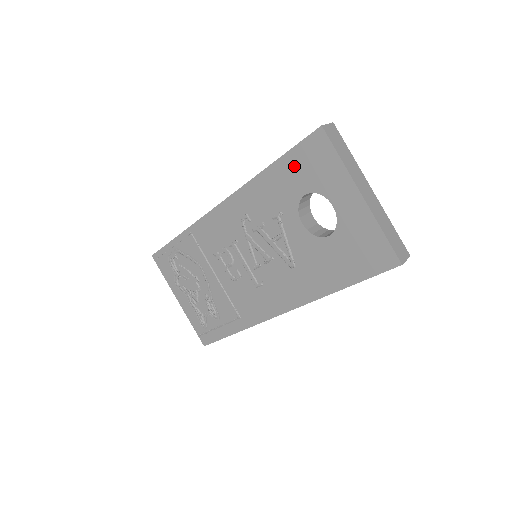
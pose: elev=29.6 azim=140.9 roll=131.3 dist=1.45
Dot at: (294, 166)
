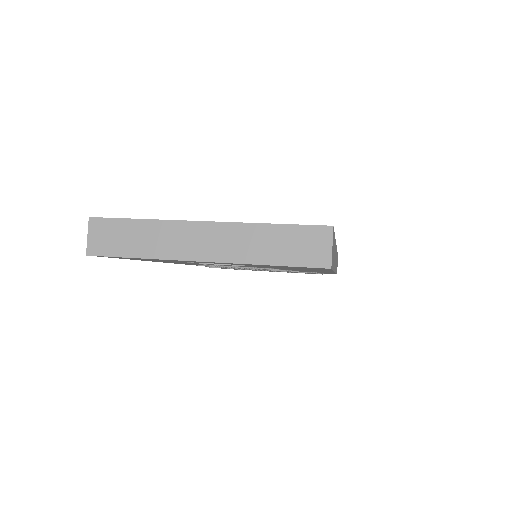
Dot at: occluded
